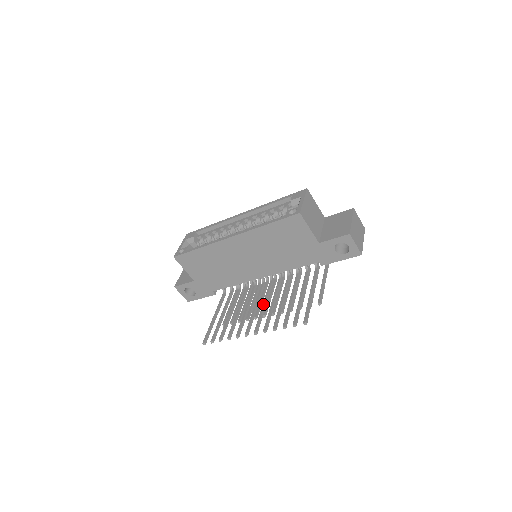
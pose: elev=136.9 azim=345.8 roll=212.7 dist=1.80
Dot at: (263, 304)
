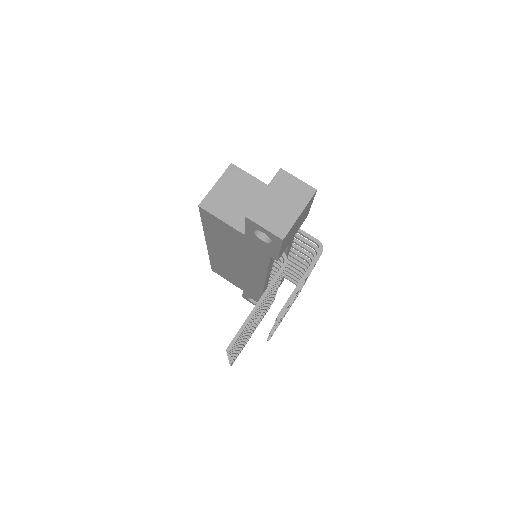
Dot at: occluded
